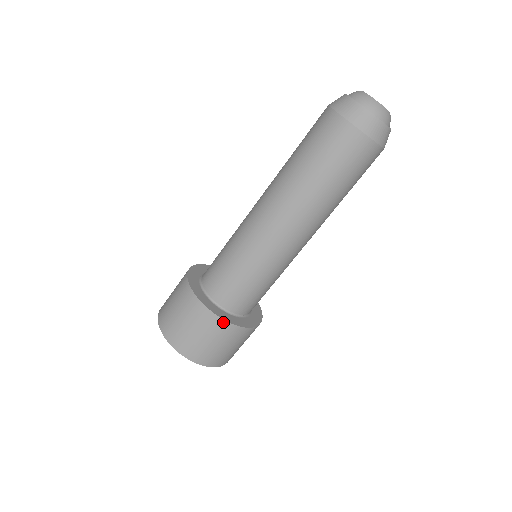
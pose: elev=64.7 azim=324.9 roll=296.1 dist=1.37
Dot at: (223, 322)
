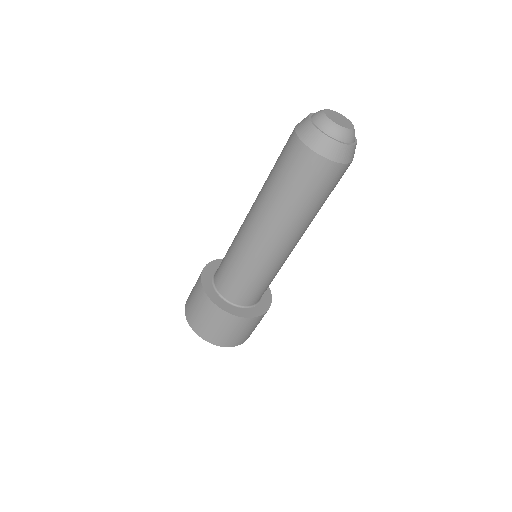
Dot at: (214, 305)
